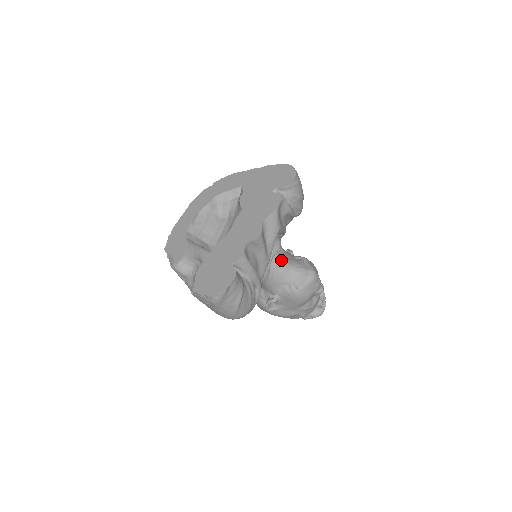
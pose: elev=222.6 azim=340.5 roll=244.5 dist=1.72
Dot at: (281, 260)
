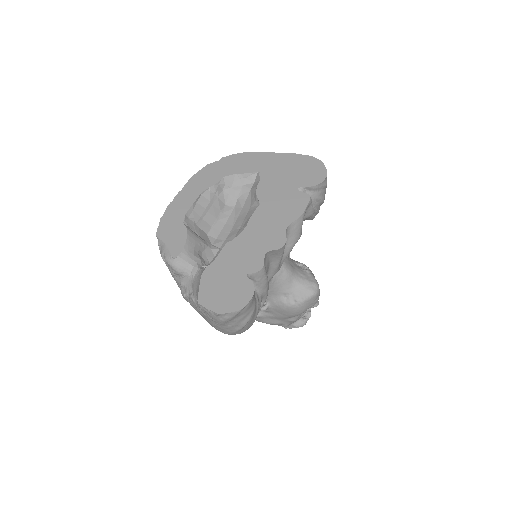
Dot at: (286, 267)
